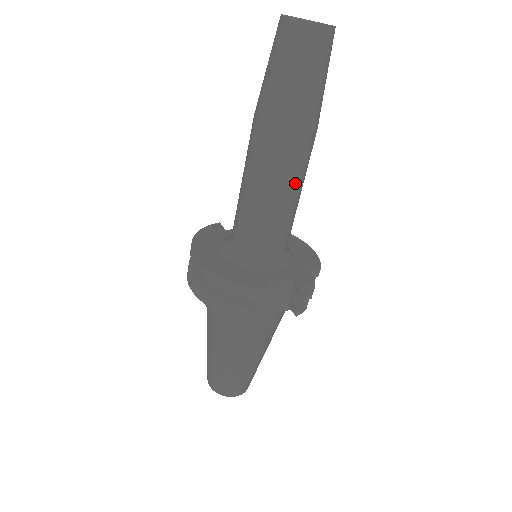
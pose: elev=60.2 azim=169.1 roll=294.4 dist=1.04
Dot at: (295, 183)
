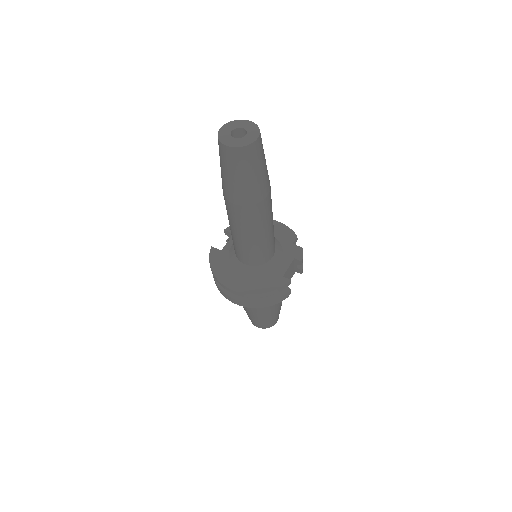
Dot at: (271, 217)
